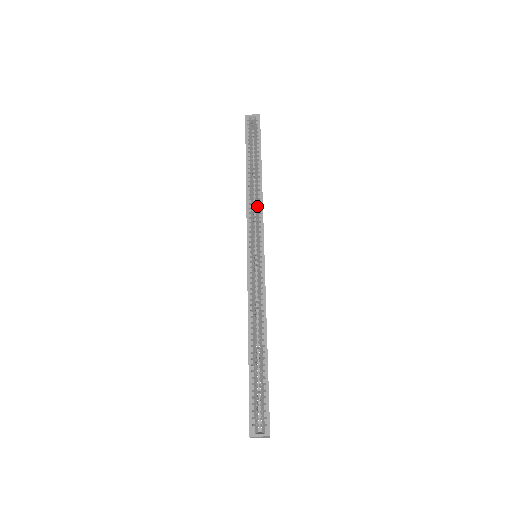
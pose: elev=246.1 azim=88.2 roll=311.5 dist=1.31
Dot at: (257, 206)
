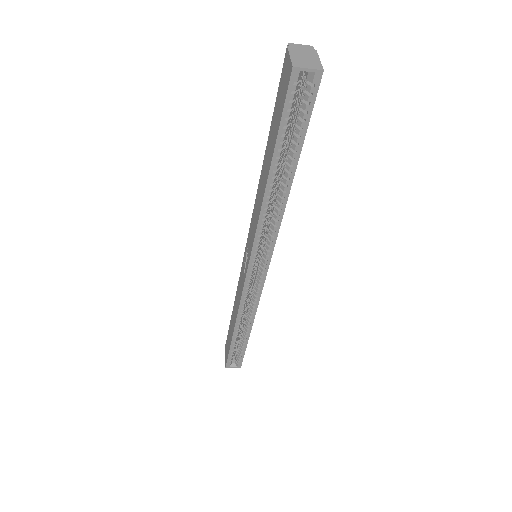
Dot at: (271, 226)
